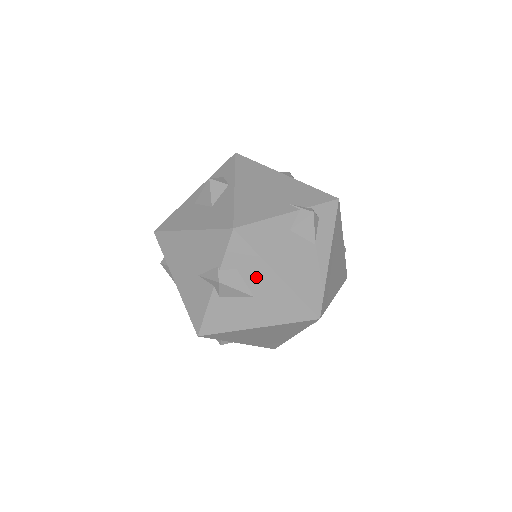
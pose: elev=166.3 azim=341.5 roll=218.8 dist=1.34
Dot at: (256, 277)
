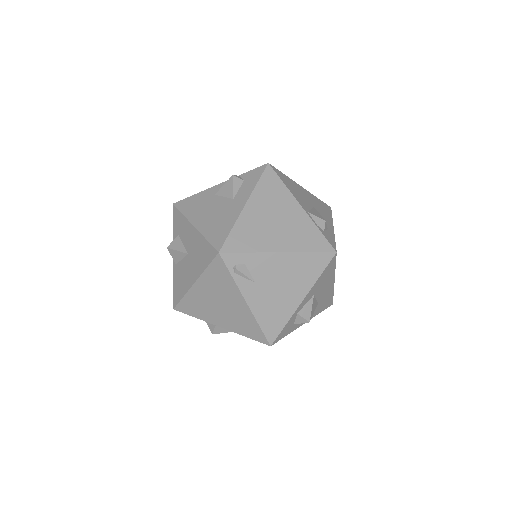
Dot at: (186, 235)
